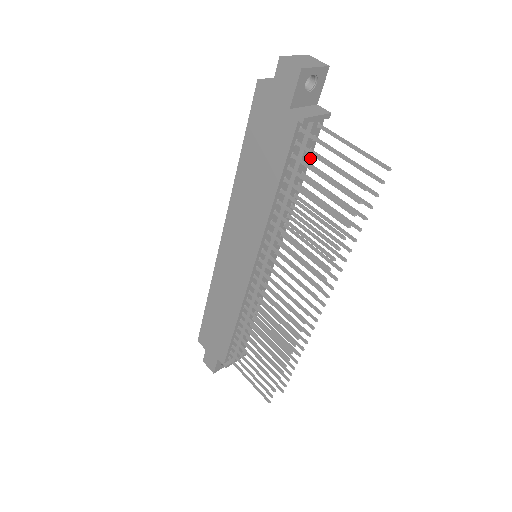
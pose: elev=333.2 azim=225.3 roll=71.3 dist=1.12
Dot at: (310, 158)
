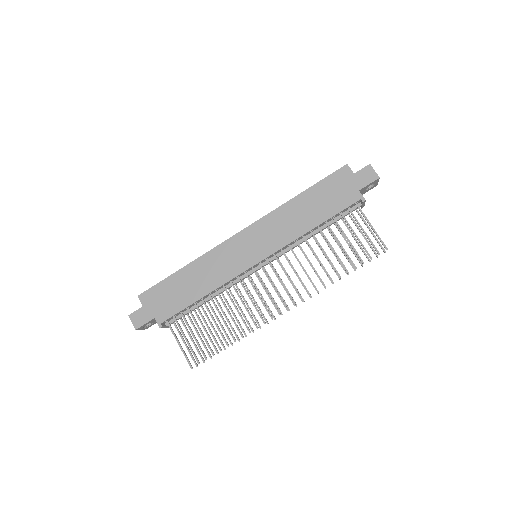
Dot at: occluded
